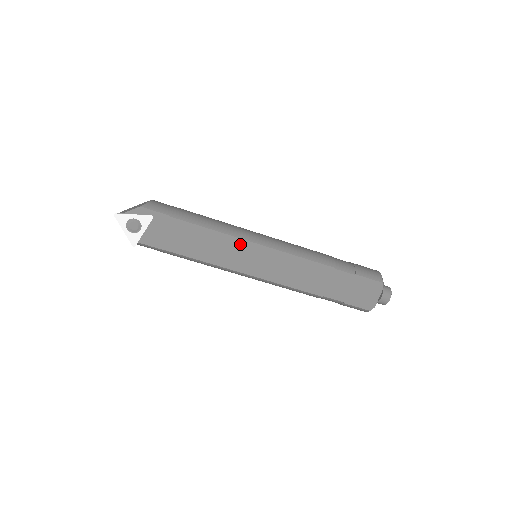
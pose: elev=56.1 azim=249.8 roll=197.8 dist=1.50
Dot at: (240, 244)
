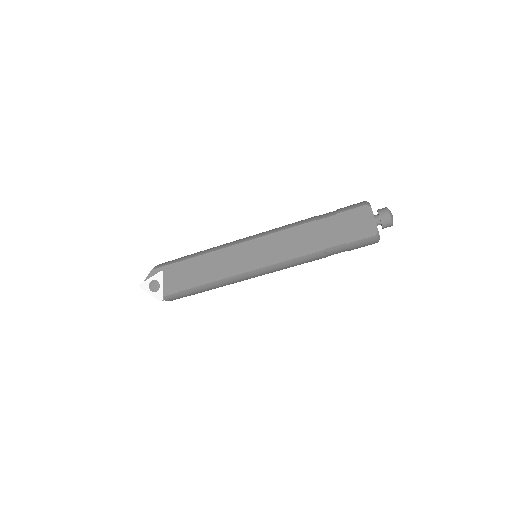
Dot at: (231, 251)
